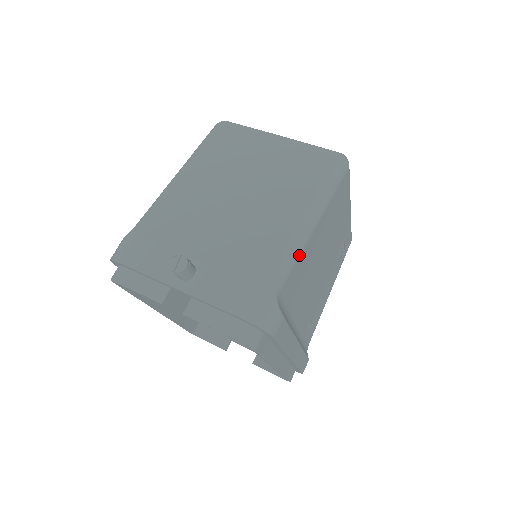
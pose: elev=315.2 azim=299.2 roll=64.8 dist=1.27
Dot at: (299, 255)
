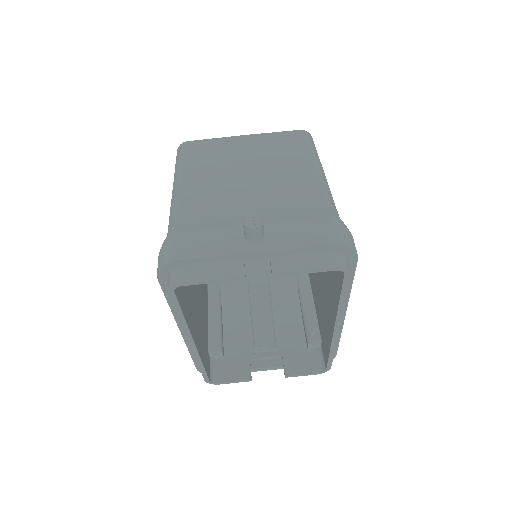
Dot at: occluded
